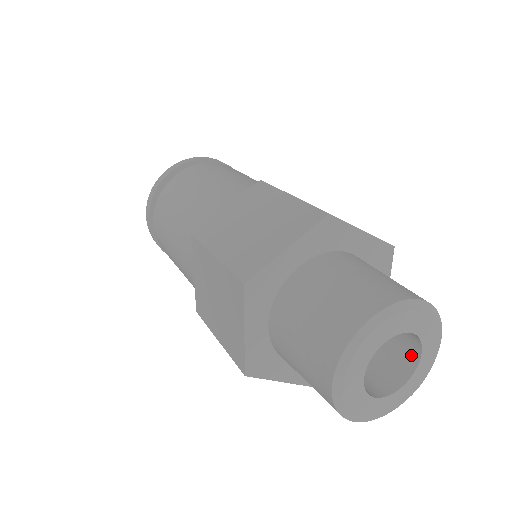
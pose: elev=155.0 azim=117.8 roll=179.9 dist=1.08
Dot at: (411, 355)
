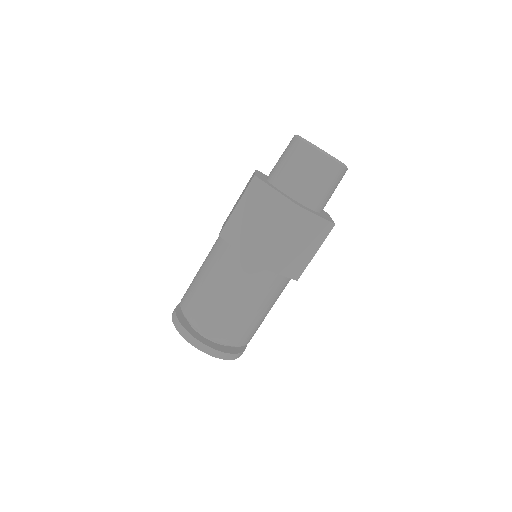
Dot at: occluded
